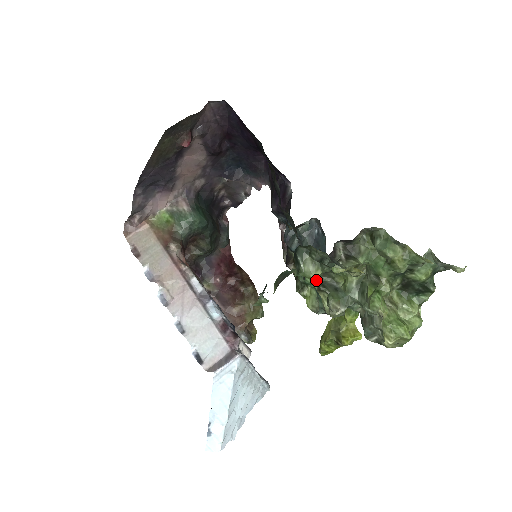
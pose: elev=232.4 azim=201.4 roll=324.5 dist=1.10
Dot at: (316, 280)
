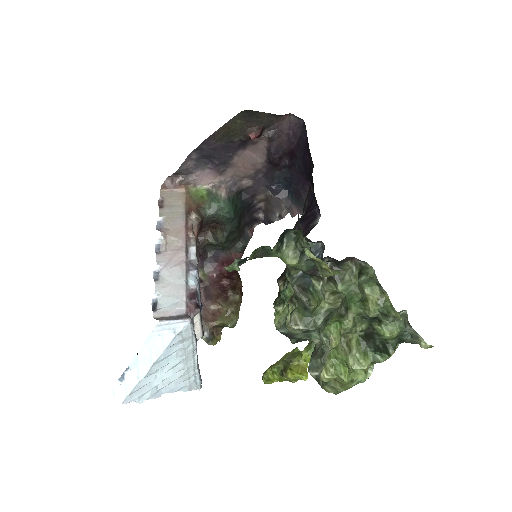
Dot at: (293, 293)
